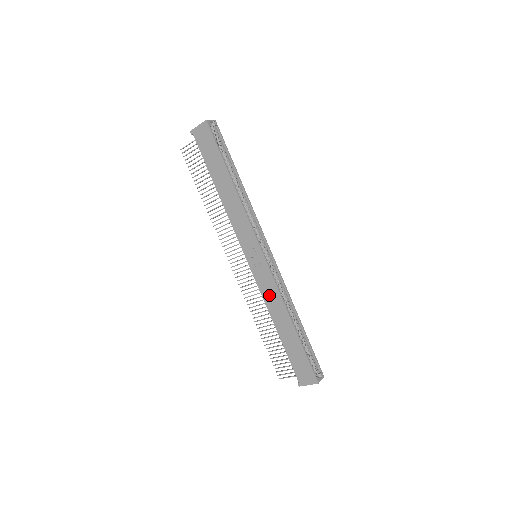
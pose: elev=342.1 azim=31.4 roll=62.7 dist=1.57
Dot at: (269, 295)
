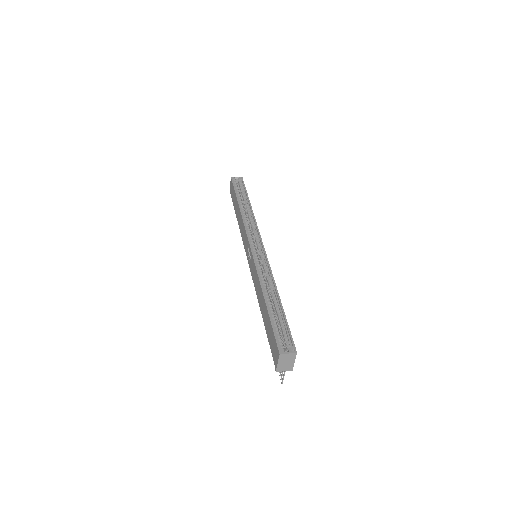
Dot at: (255, 281)
